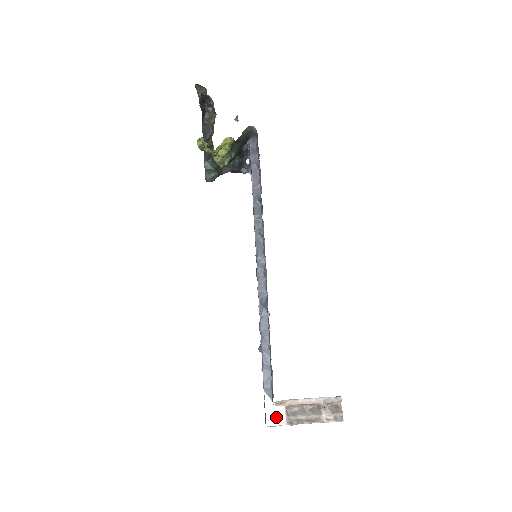
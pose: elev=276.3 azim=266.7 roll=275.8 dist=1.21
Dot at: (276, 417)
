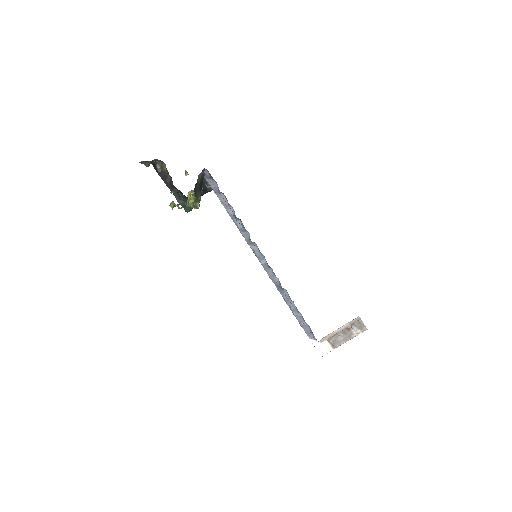
Dot at: (324, 349)
